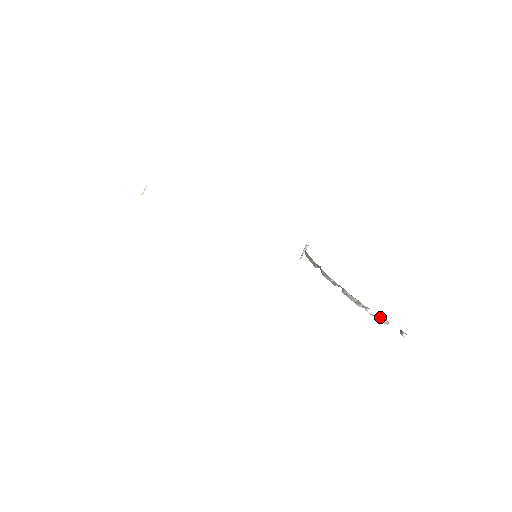
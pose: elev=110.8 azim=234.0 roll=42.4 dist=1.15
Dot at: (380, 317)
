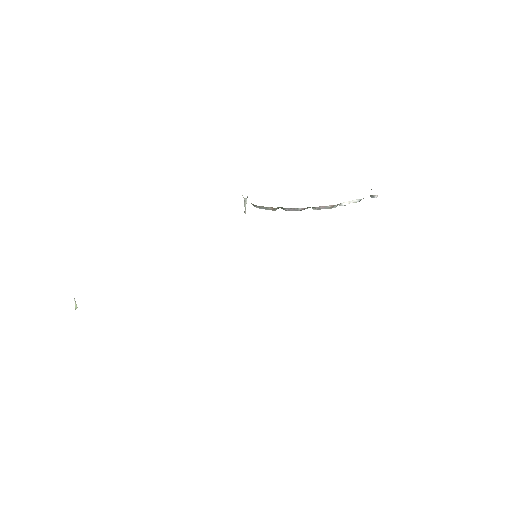
Dot at: (354, 201)
